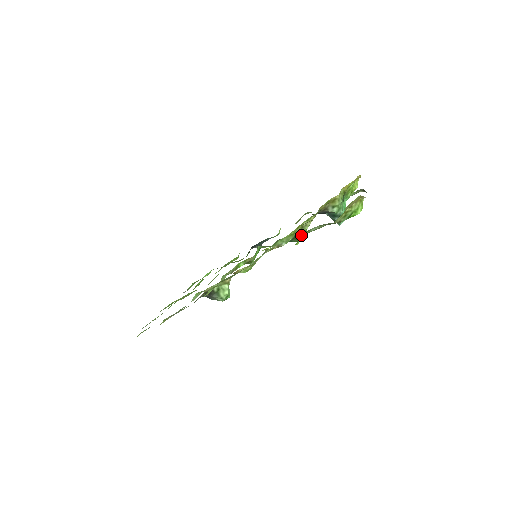
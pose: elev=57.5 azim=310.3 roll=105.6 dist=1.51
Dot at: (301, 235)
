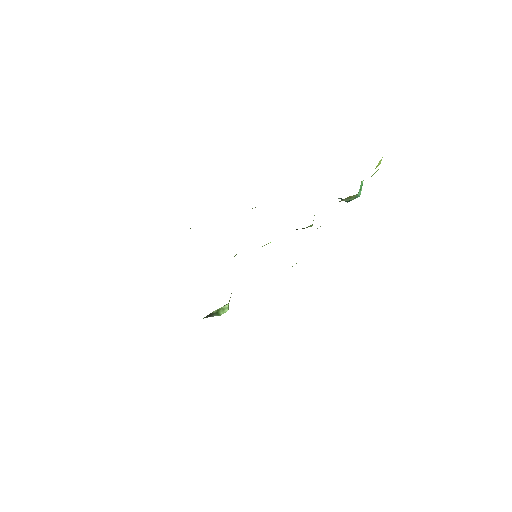
Dot at: occluded
